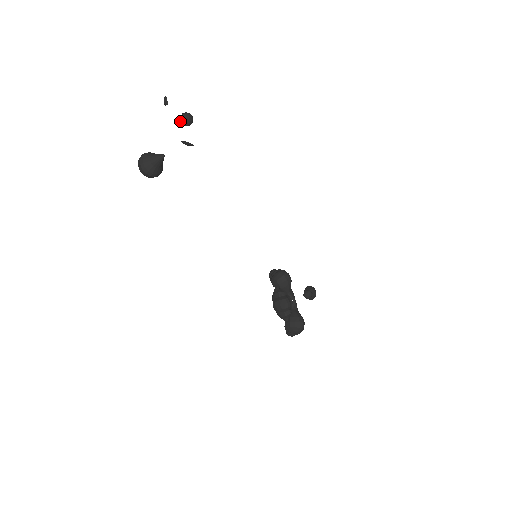
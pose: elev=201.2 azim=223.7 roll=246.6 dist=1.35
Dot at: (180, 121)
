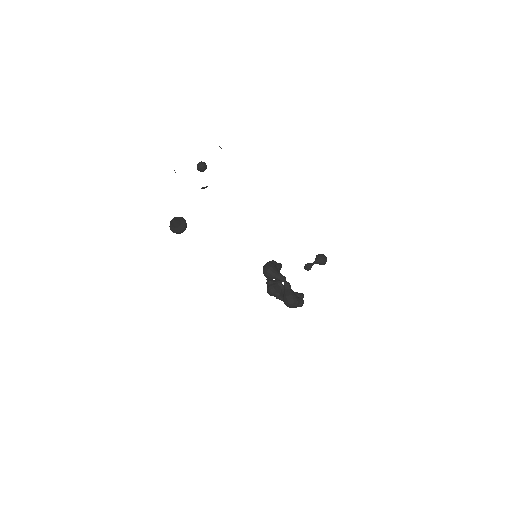
Dot at: occluded
